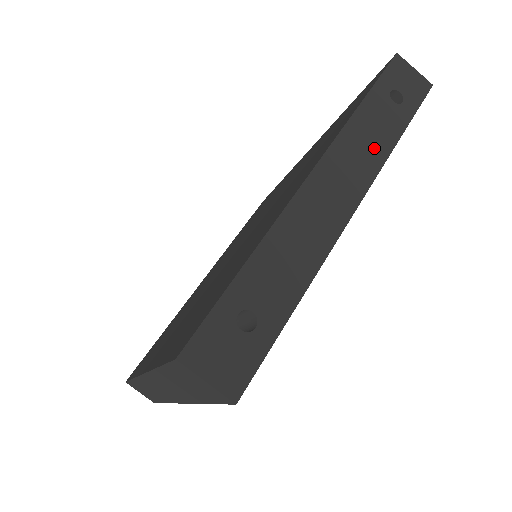
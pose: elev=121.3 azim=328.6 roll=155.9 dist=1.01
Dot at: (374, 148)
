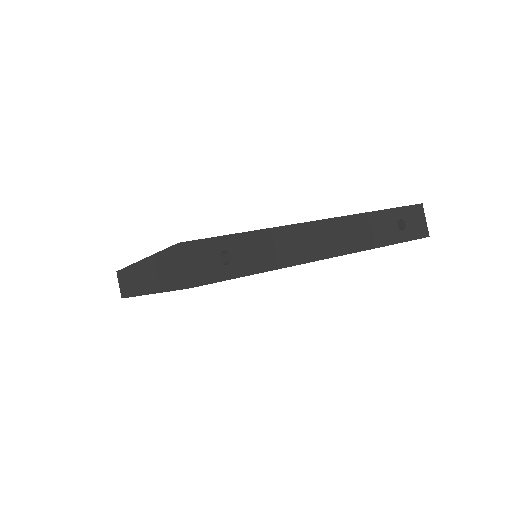
Dot at: (365, 238)
